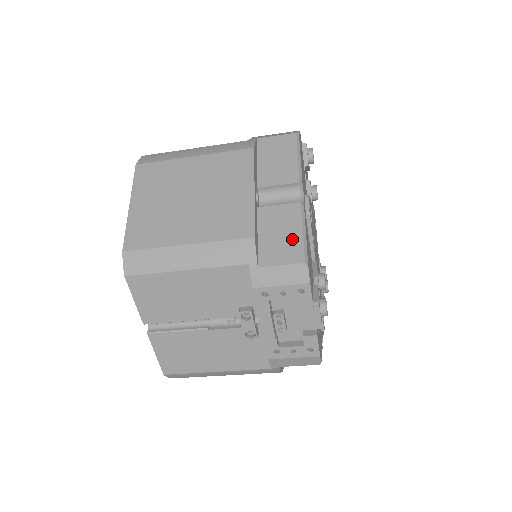
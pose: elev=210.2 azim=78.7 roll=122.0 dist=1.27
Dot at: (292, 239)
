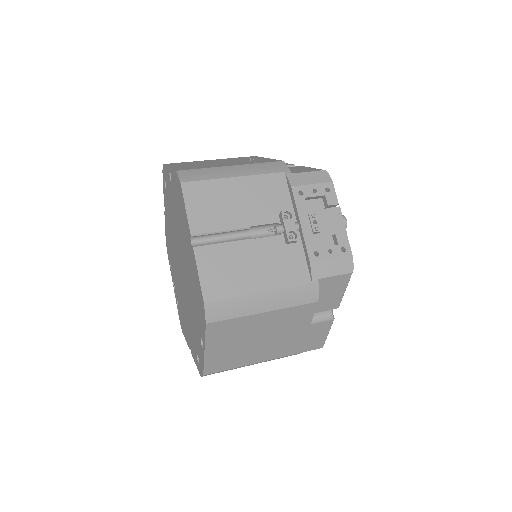
Dot at: (320, 339)
